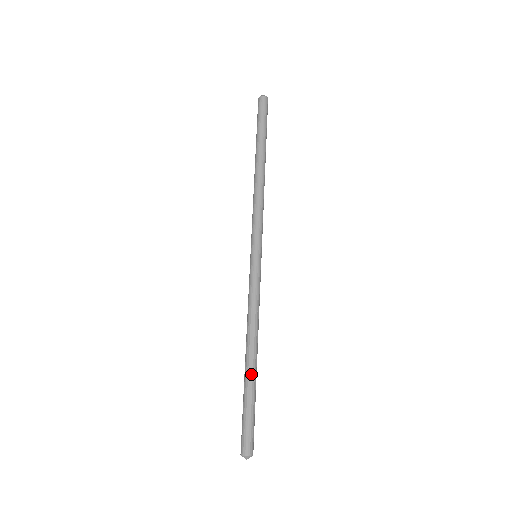
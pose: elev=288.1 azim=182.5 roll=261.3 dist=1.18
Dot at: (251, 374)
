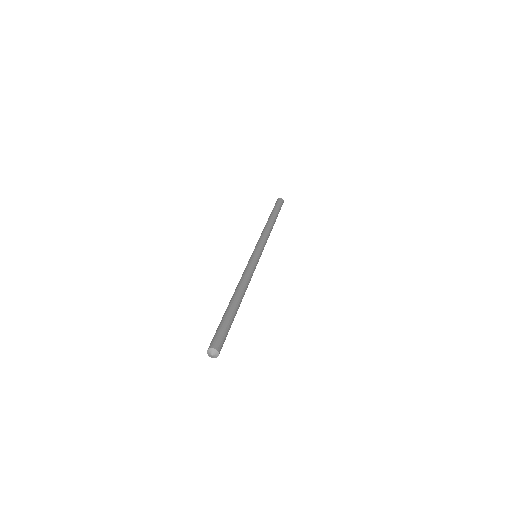
Dot at: (236, 306)
